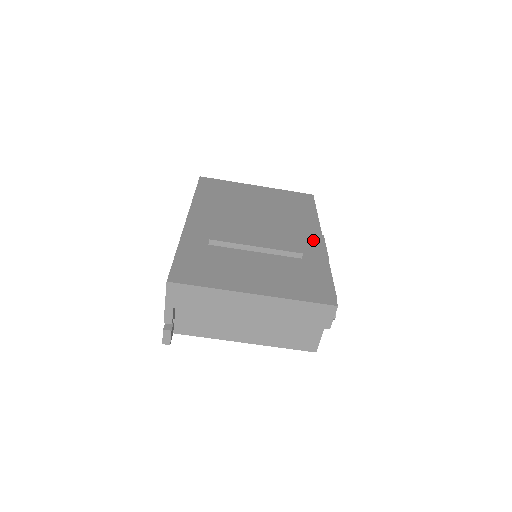
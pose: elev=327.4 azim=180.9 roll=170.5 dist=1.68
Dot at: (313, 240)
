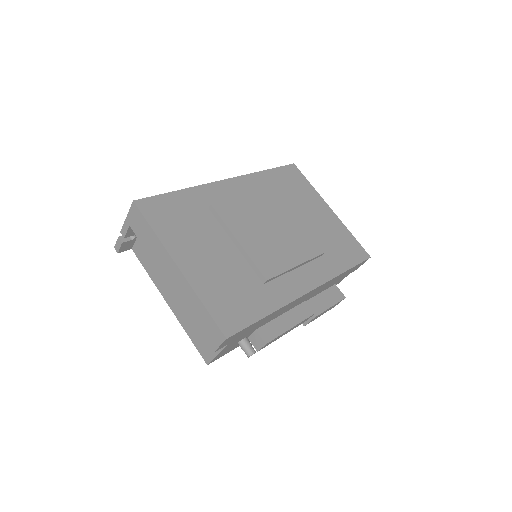
Dot at: (301, 283)
